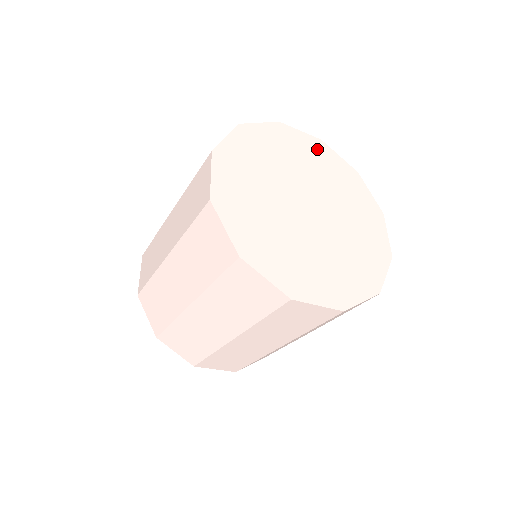
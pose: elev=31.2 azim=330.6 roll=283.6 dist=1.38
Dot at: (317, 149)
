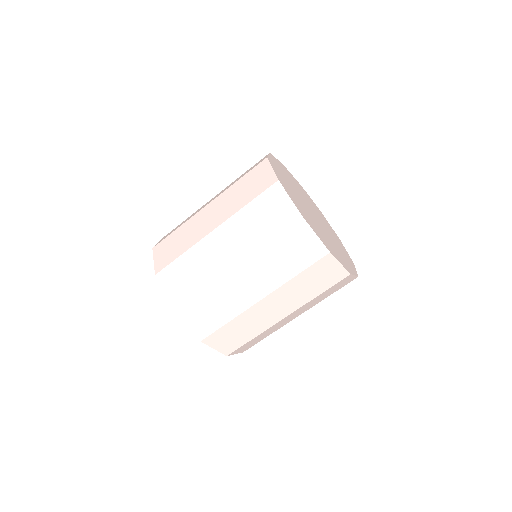
Dot at: (287, 171)
